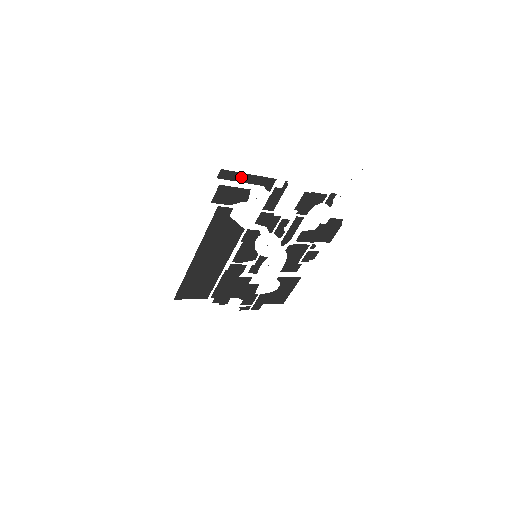
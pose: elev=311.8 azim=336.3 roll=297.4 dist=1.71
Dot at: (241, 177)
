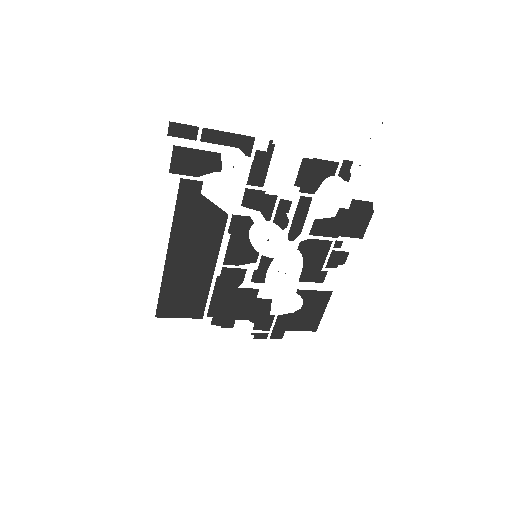
Dot at: (202, 134)
